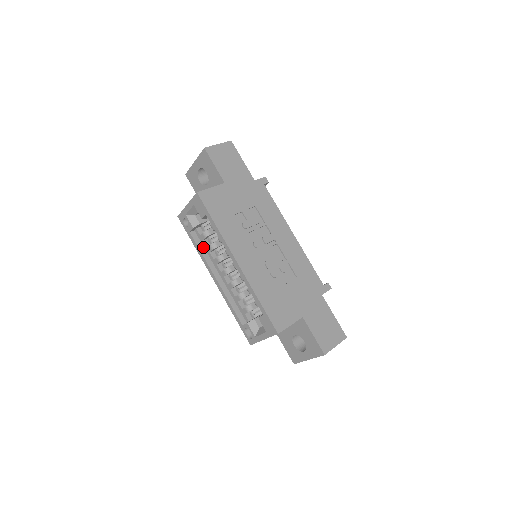
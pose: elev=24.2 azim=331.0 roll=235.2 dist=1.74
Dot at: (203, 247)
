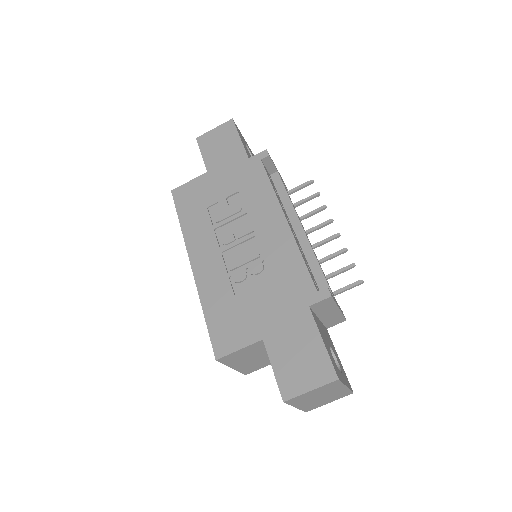
Dot at: occluded
